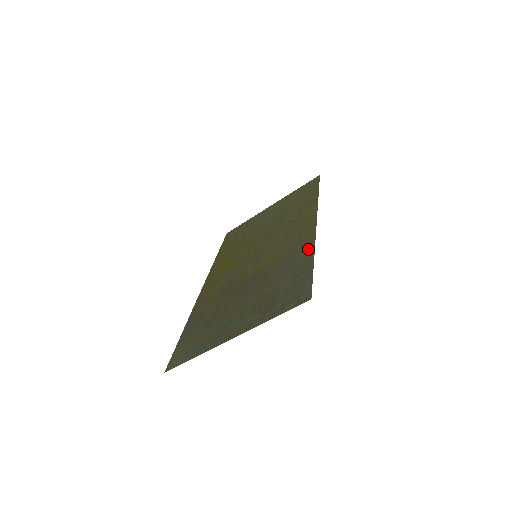
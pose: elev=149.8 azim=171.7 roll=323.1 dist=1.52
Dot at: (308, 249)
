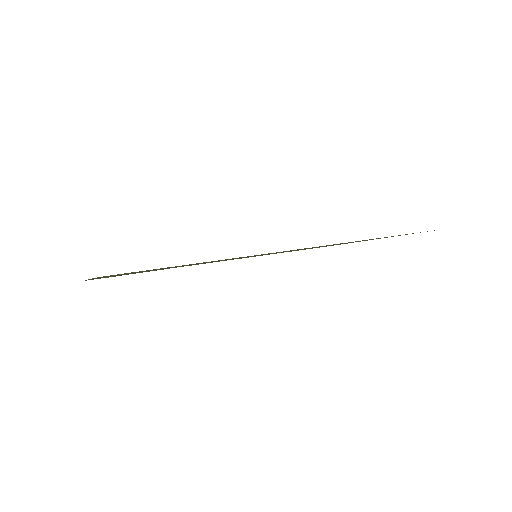
Dot at: occluded
